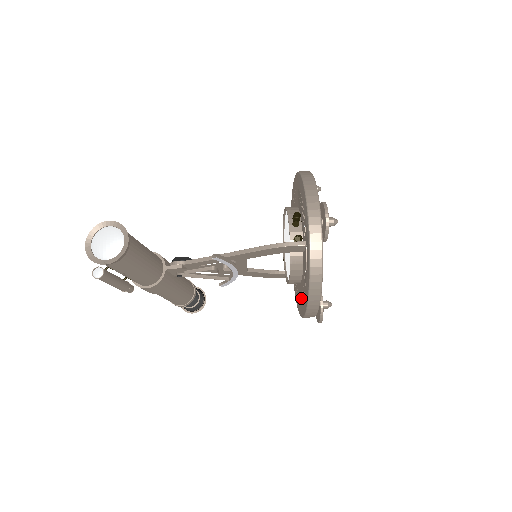
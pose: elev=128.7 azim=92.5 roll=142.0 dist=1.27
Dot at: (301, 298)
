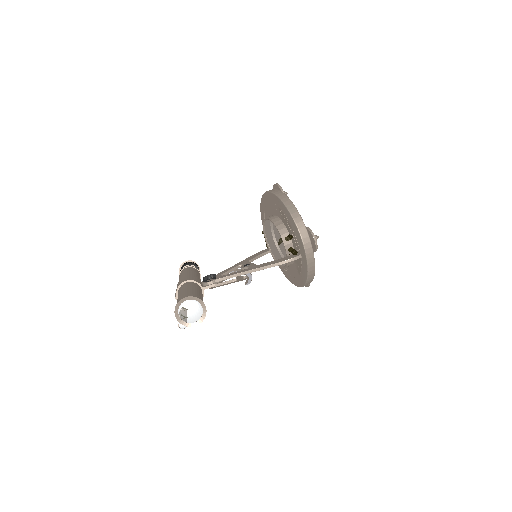
Dot at: (291, 274)
